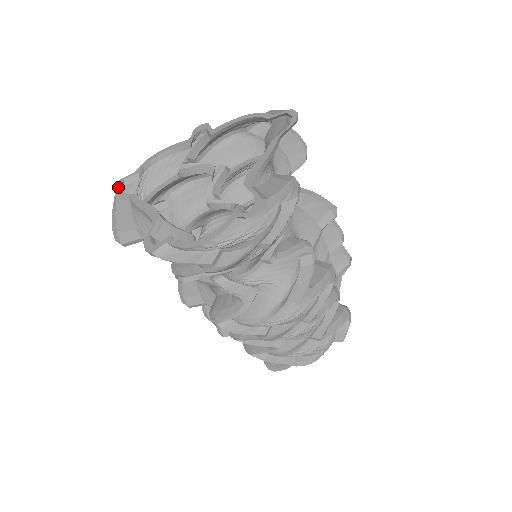
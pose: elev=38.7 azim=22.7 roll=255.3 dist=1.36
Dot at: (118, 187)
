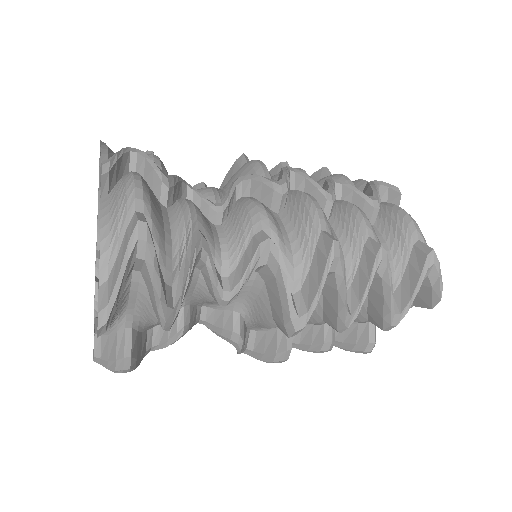
Dot at: occluded
